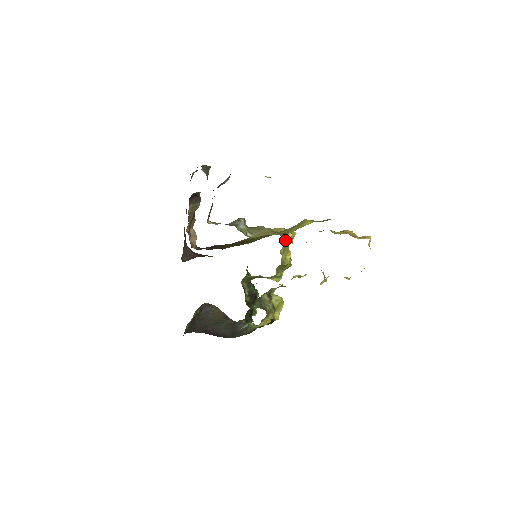
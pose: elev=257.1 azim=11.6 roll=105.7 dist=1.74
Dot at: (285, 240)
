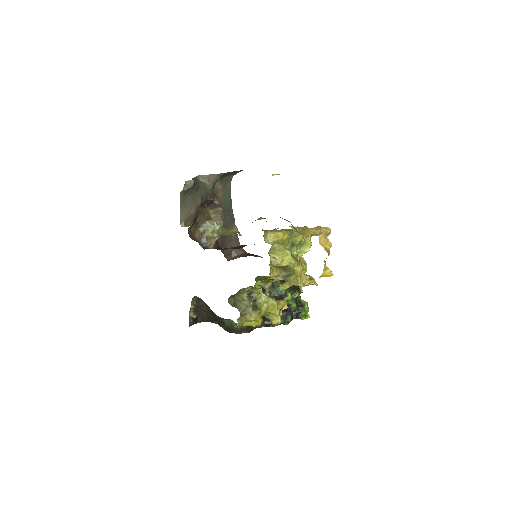
Dot at: (292, 239)
